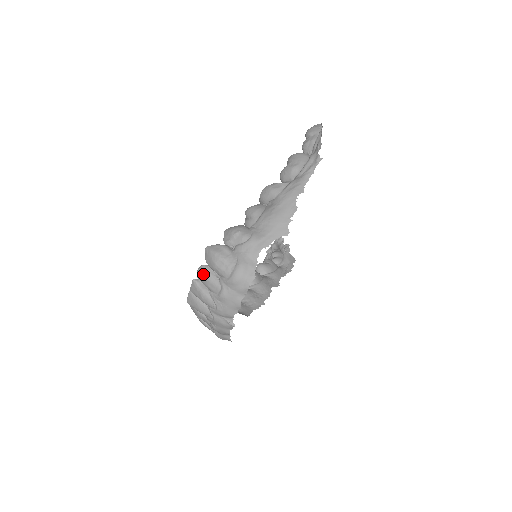
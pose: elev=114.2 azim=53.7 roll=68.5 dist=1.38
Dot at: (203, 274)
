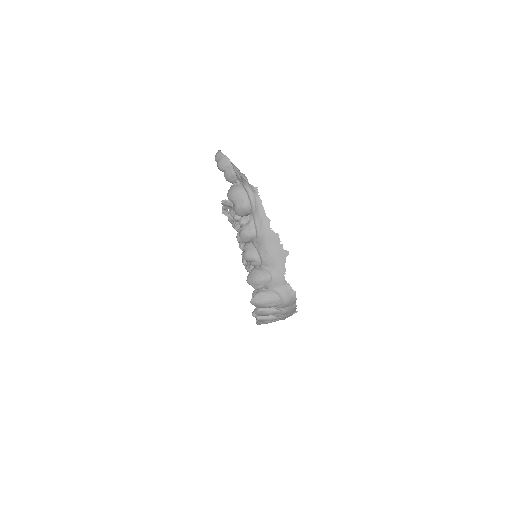
Dot at: (262, 314)
